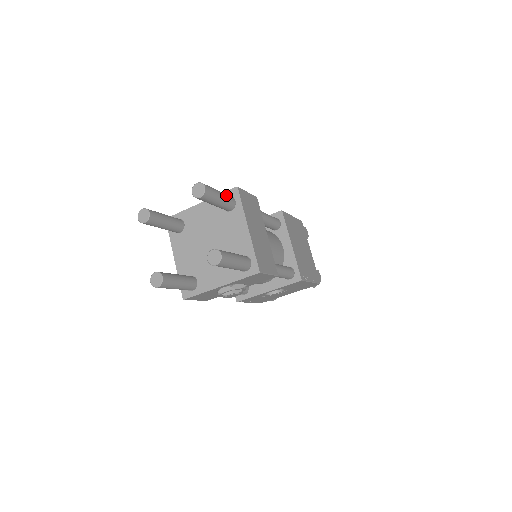
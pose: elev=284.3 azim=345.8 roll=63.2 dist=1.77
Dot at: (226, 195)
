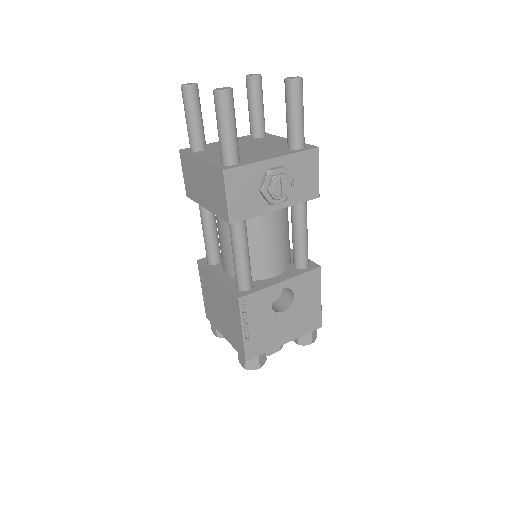
Dot at: occluded
